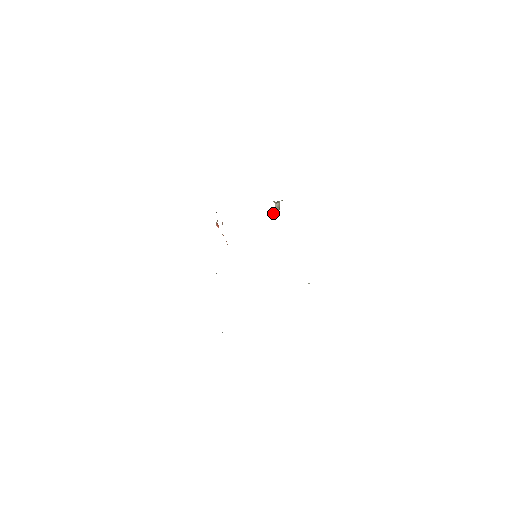
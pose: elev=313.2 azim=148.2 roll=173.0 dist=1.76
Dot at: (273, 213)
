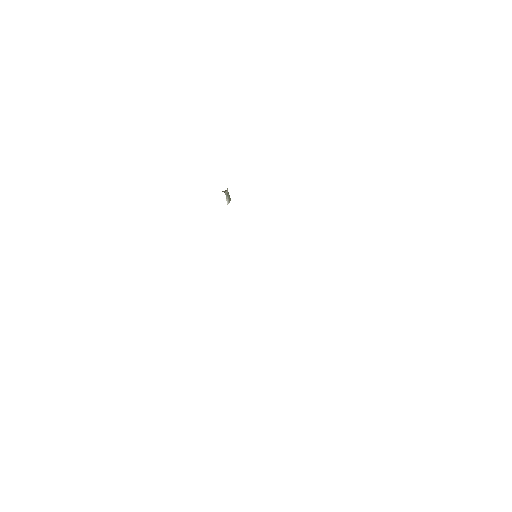
Dot at: (227, 203)
